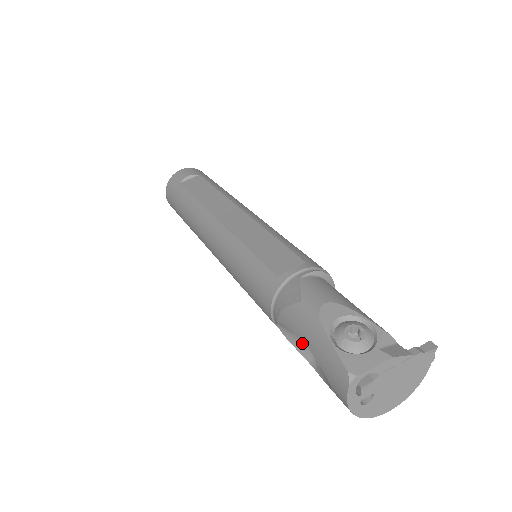
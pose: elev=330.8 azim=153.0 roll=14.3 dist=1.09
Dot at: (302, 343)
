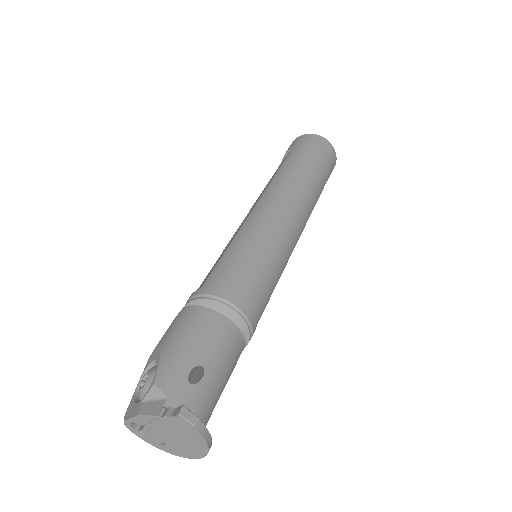
Dot at: occluded
